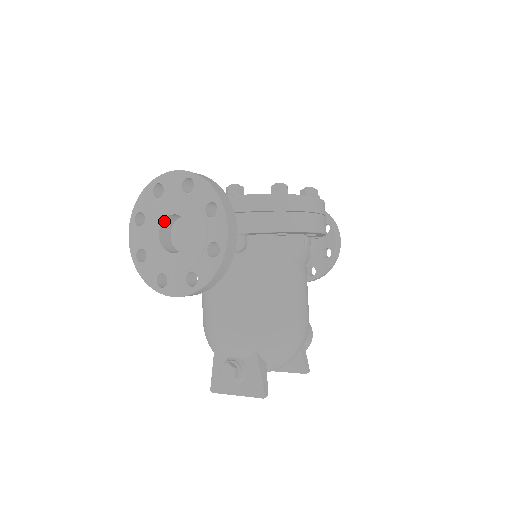
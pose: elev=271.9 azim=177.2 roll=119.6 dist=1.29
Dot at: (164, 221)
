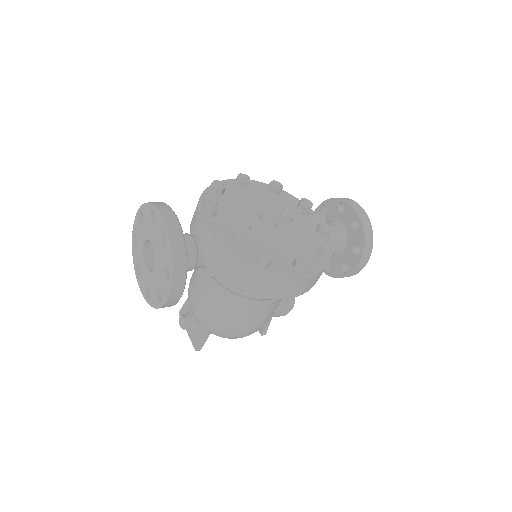
Dot at: (150, 239)
